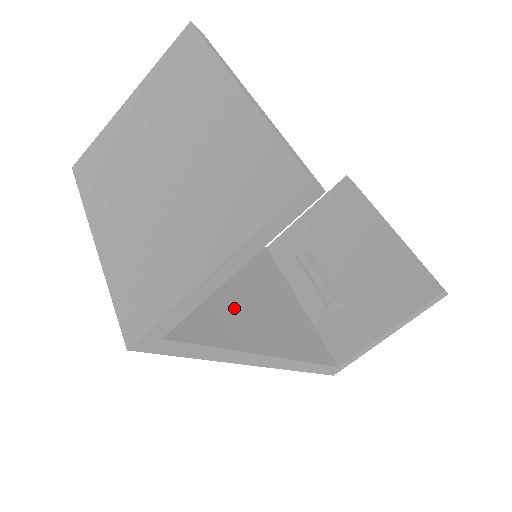
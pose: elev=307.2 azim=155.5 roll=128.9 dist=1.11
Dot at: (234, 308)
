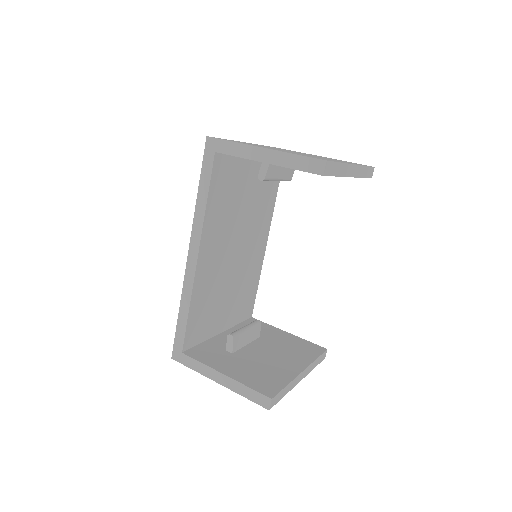
Dot at: (223, 235)
